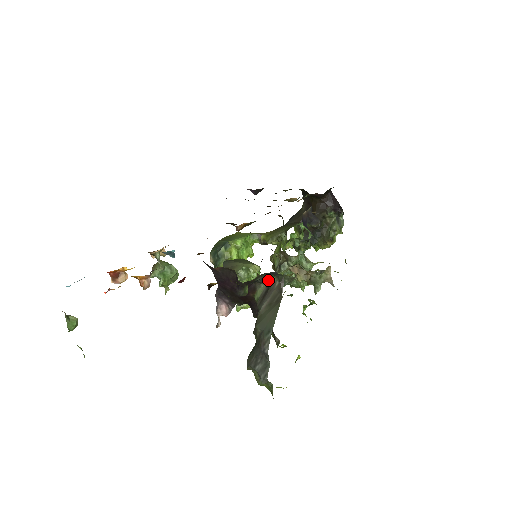
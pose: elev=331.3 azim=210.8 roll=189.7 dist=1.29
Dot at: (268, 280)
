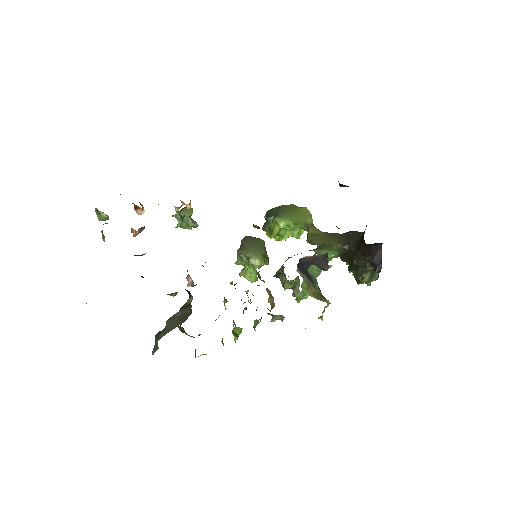
Dot at: occluded
